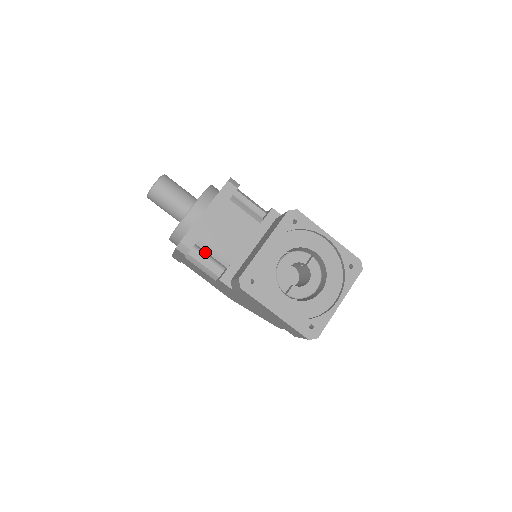
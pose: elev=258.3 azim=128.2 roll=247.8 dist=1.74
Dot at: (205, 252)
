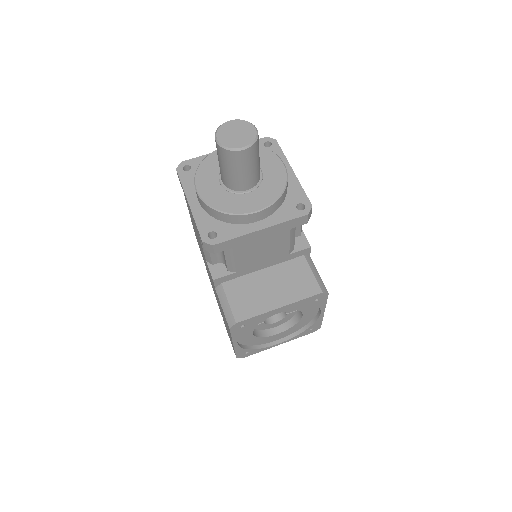
Dot at: (223, 251)
